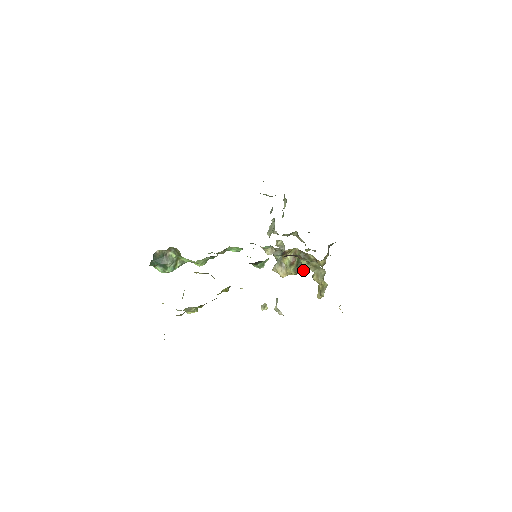
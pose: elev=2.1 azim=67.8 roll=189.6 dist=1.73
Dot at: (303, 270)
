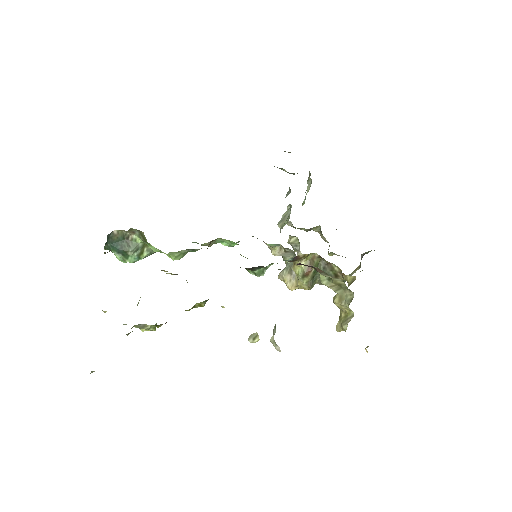
Dot at: (321, 283)
